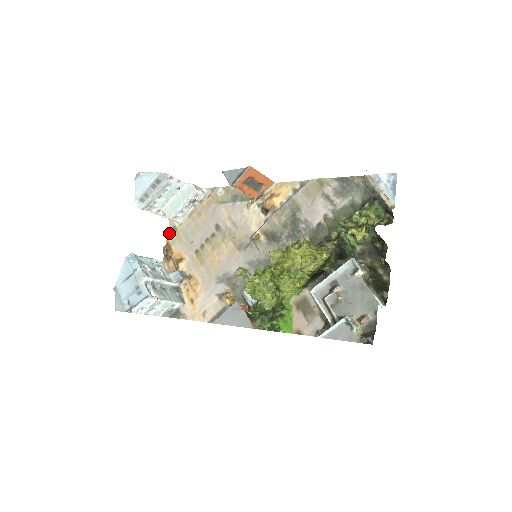
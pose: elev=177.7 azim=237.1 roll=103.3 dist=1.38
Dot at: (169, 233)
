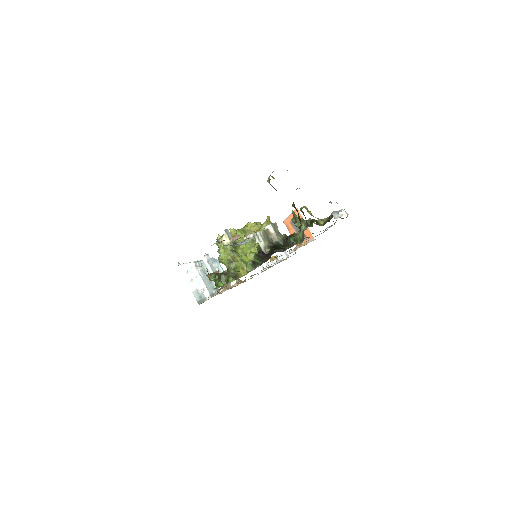
Dot at: occluded
